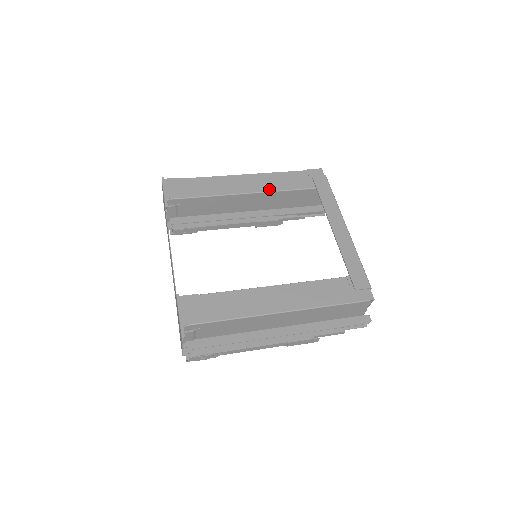
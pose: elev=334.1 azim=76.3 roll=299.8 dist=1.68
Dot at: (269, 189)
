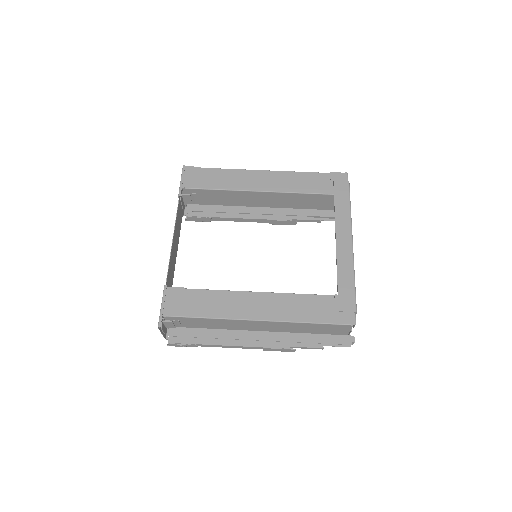
Dot at: (284, 189)
